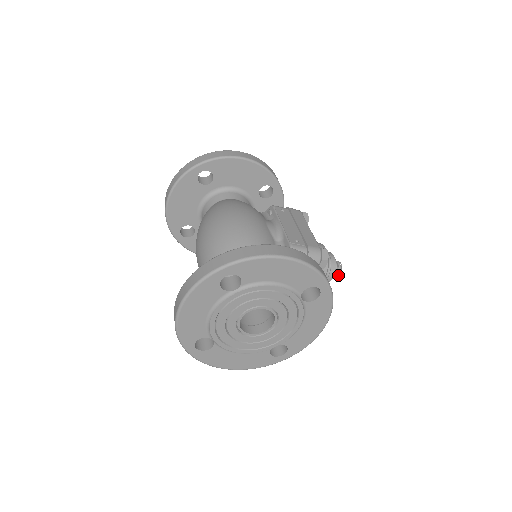
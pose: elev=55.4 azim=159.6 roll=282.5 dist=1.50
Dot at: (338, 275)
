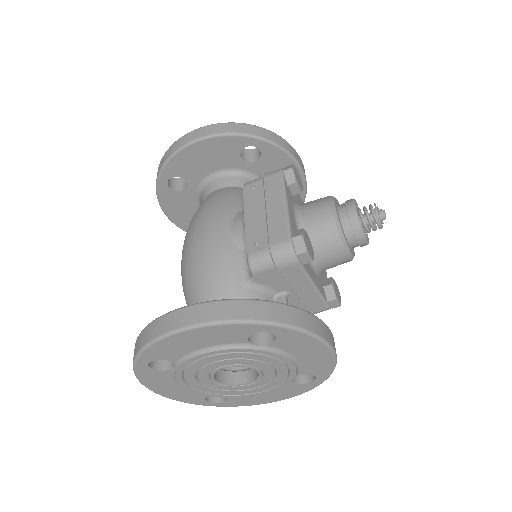
Dot at: (378, 227)
